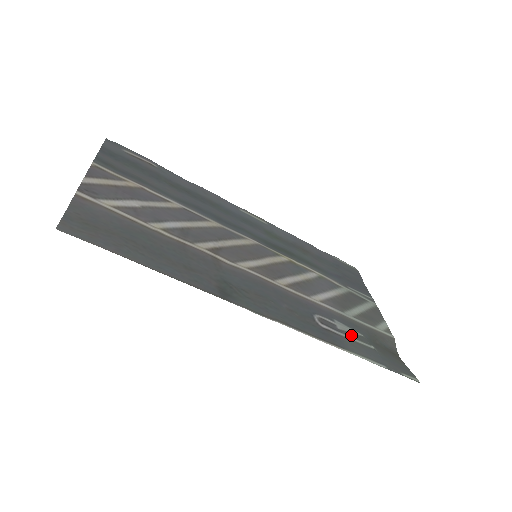
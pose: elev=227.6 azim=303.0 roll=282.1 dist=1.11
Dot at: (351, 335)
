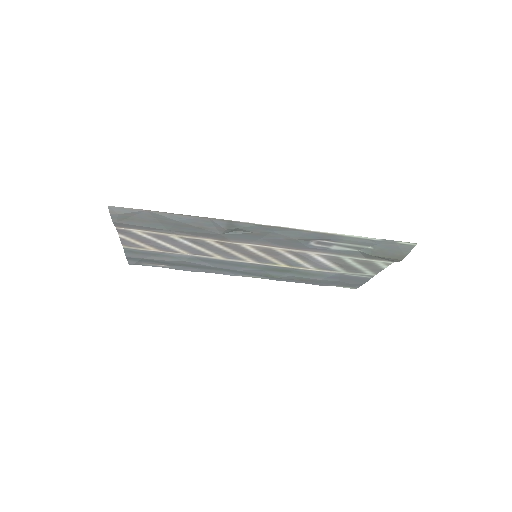
Dot at: (346, 246)
